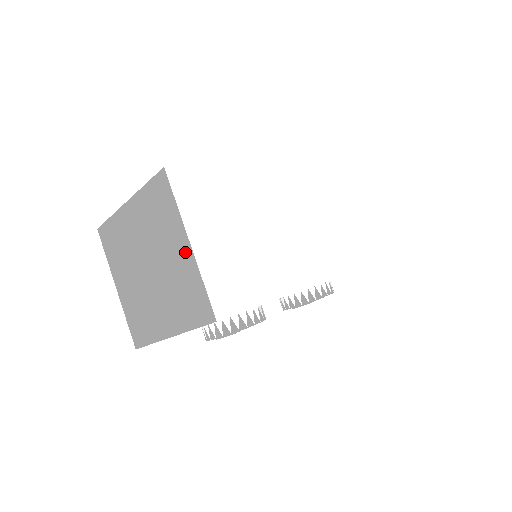
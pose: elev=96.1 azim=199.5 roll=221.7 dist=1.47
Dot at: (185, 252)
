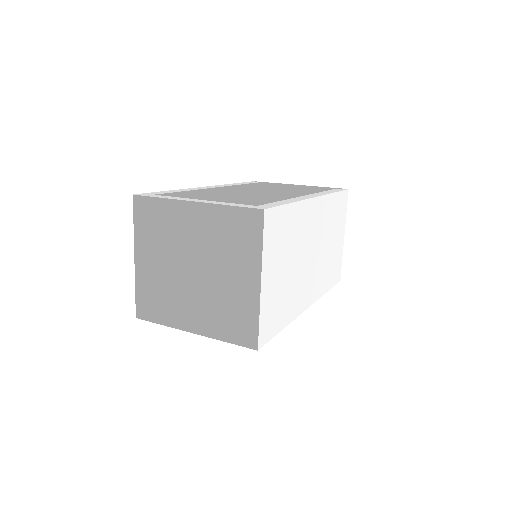
Dot at: (251, 286)
